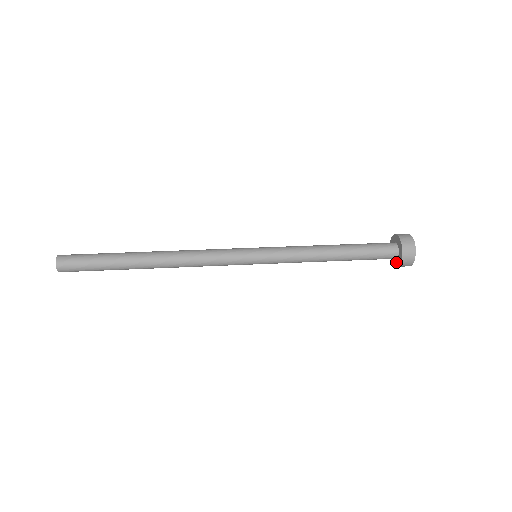
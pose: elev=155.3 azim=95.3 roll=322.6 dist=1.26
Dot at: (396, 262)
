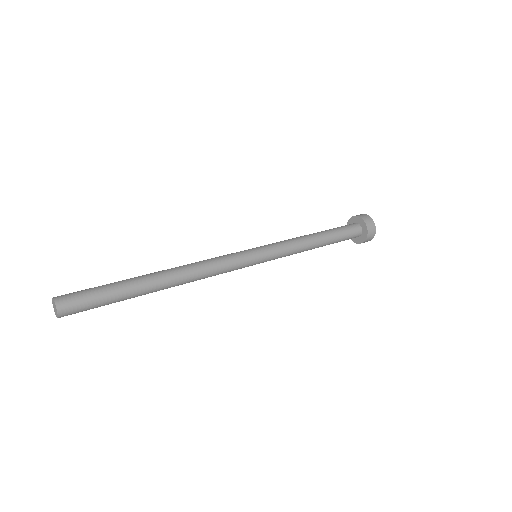
Dot at: (361, 239)
